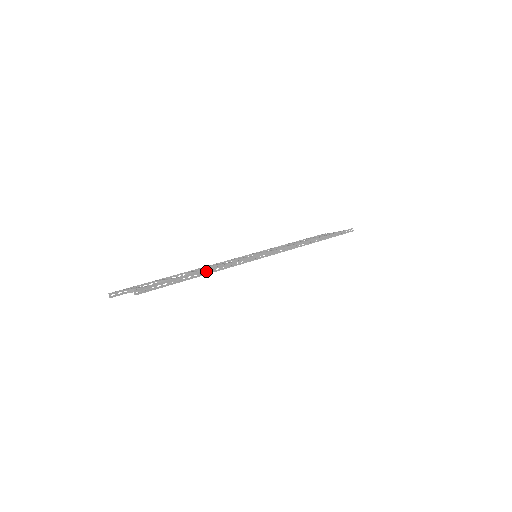
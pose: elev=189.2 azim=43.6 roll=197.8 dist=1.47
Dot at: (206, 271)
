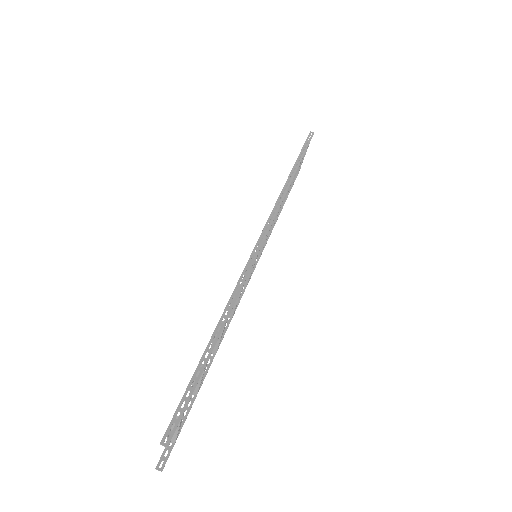
Dot at: occluded
